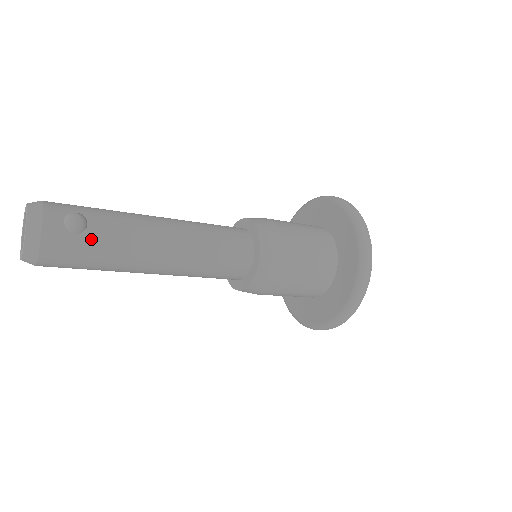
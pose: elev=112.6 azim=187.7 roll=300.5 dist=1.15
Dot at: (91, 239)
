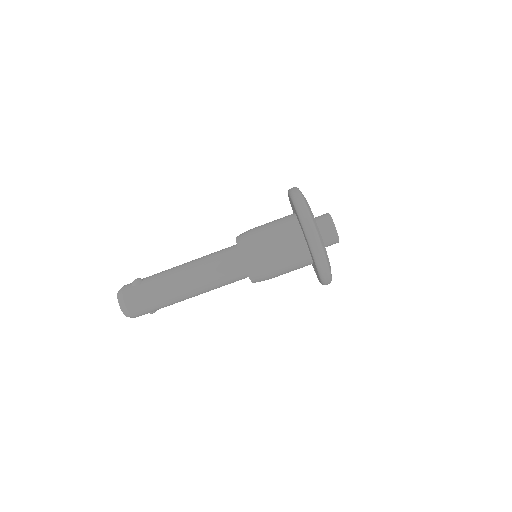
Dot at: (145, 285)
